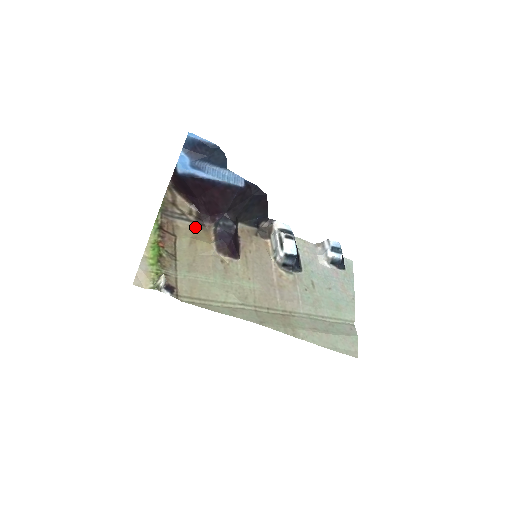
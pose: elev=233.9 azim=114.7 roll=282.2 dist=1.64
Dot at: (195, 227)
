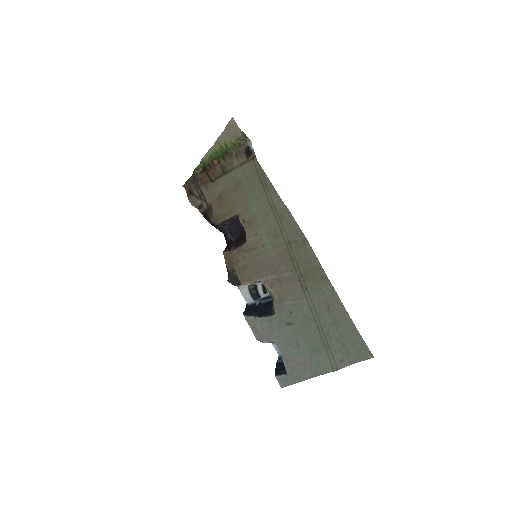
Dot at: (211, 206)
